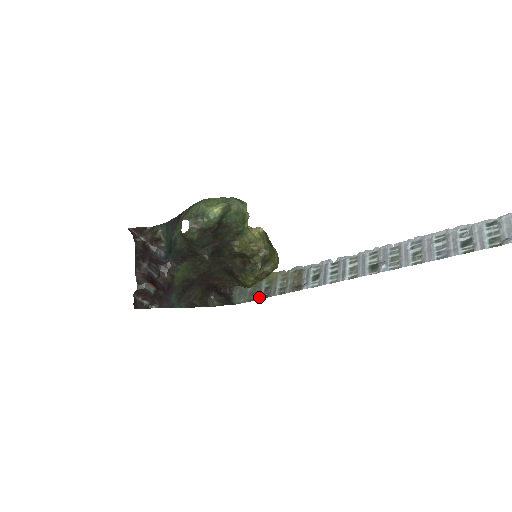
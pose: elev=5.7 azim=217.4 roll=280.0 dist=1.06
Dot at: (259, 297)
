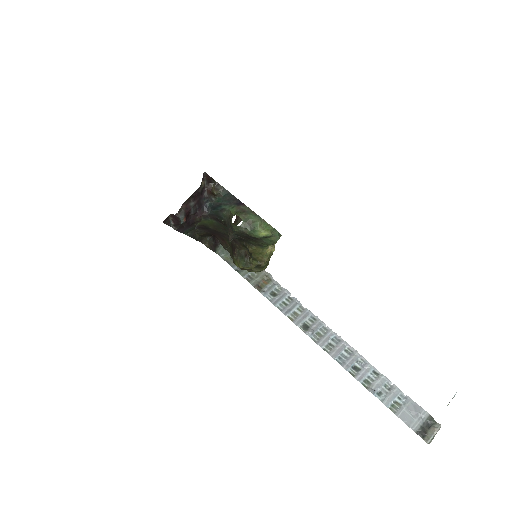
Dot at: (233, 266)
